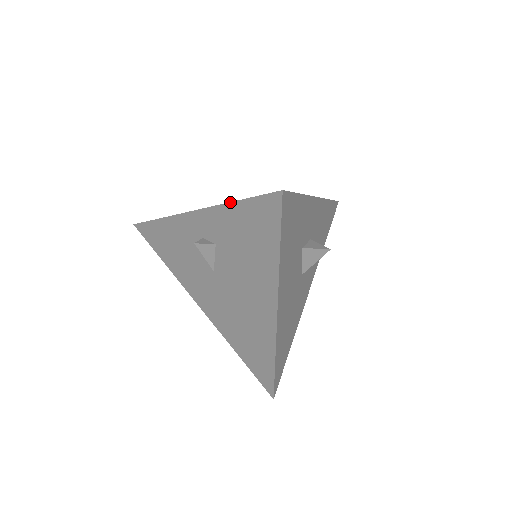
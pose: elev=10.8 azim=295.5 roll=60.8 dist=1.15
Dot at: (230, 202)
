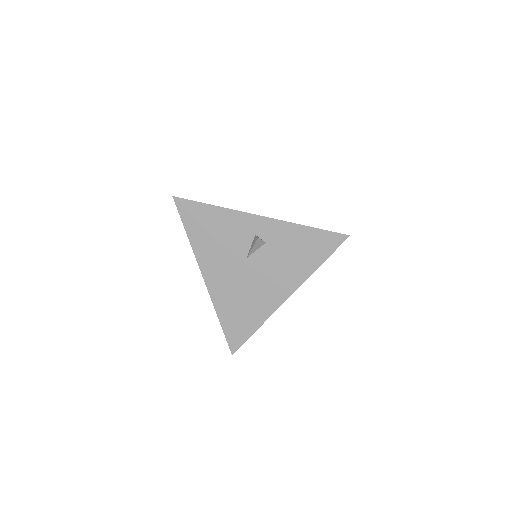
Dot at: (304, 225)
